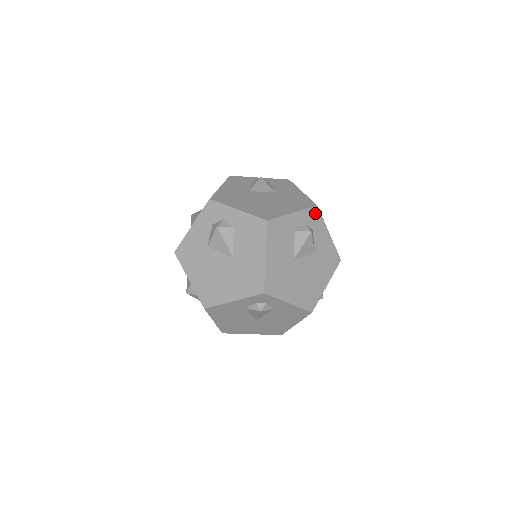
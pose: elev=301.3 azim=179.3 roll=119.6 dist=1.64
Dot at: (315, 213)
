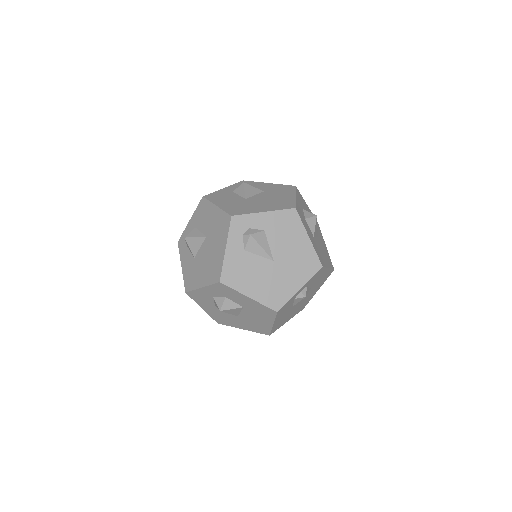
Dot at: occluded
